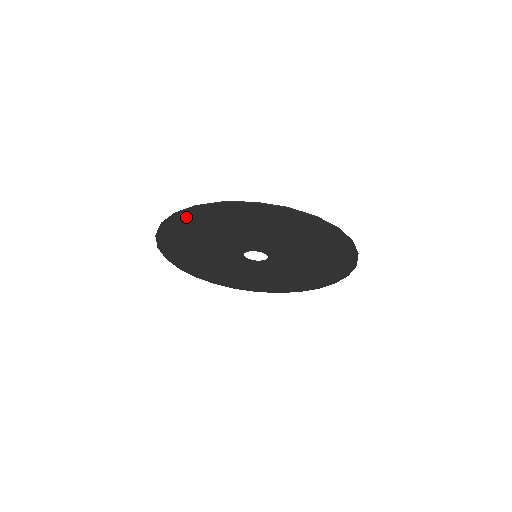
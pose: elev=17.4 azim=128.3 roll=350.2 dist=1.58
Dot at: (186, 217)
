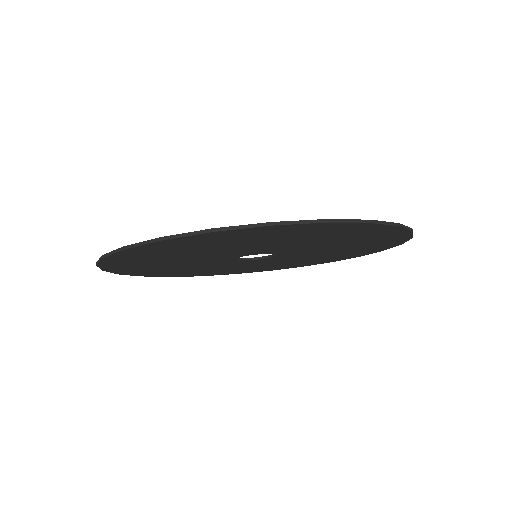
Dot at: (181, 240)
